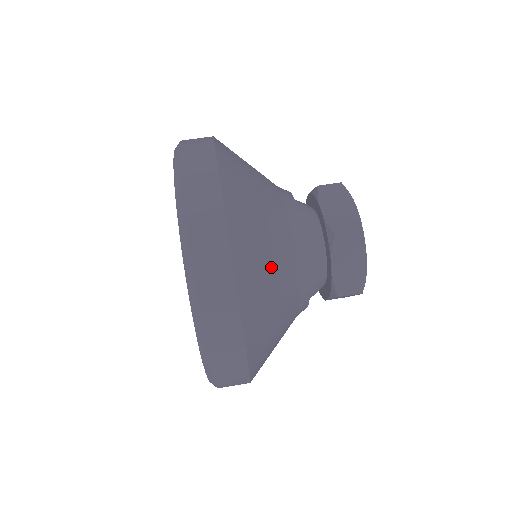
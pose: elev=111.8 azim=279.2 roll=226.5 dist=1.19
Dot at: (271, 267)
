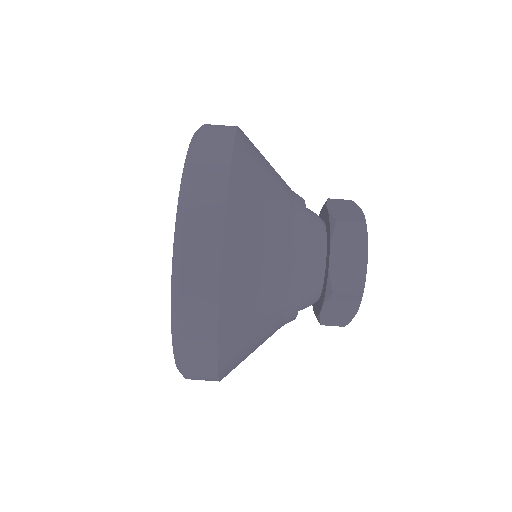
Dot at: (266, 218)
